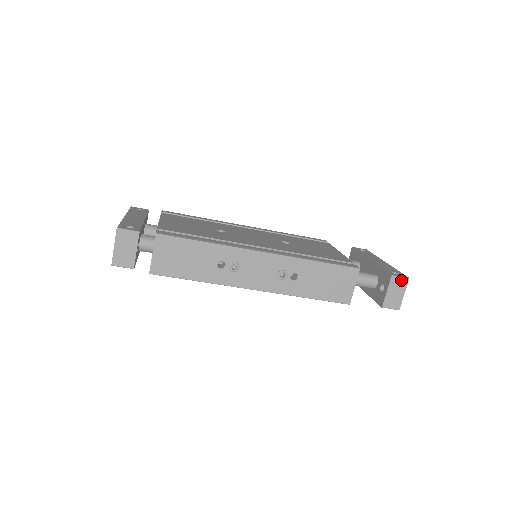
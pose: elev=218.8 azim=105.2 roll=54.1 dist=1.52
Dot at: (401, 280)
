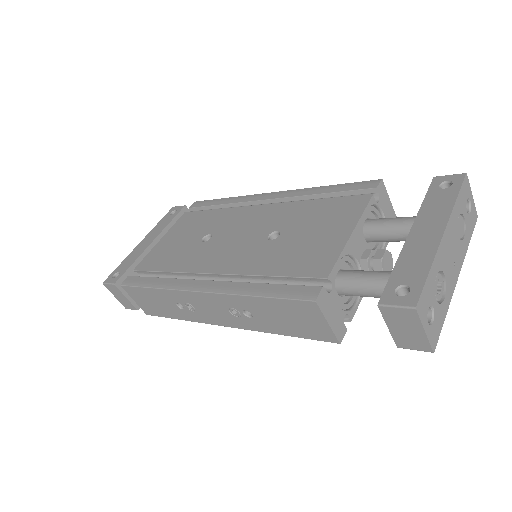
Dot at: (401, 311)
